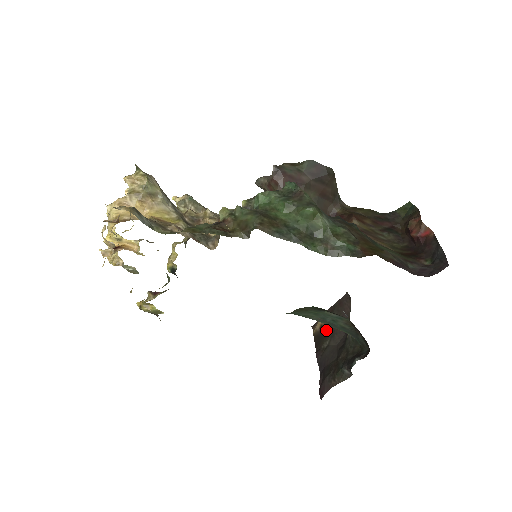
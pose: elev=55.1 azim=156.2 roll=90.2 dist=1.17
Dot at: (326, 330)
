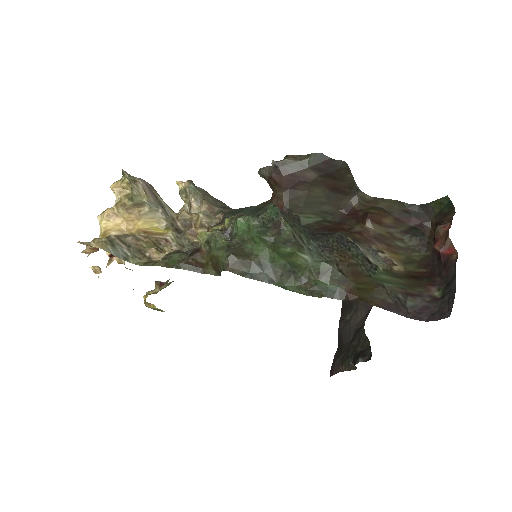
Dot at: (352, 301)
